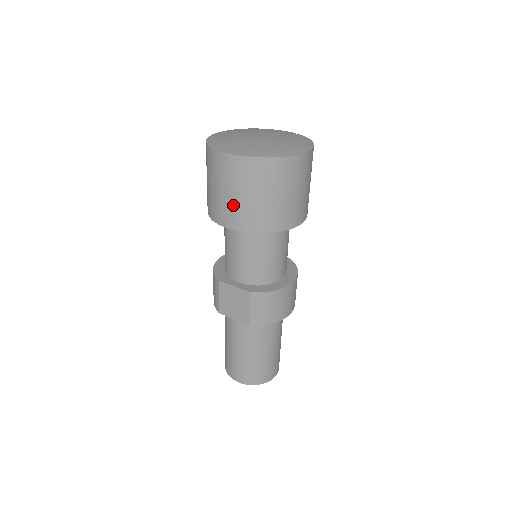
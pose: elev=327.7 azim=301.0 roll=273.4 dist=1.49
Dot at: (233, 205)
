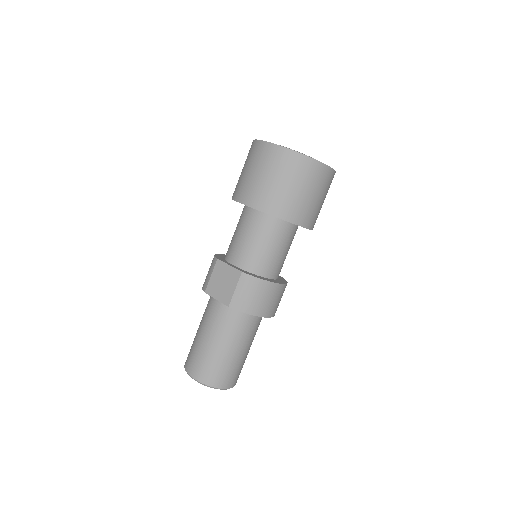
Dot at: (257, 185)
